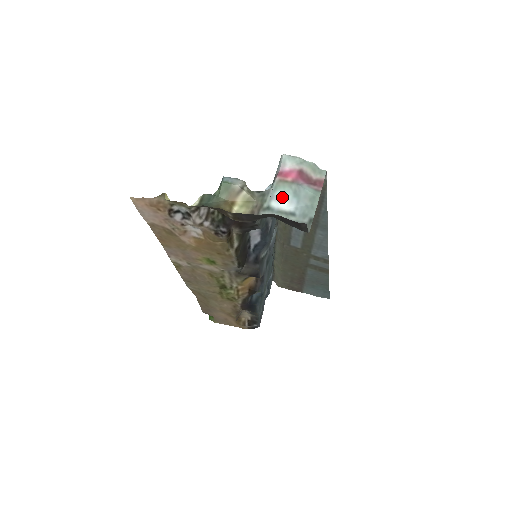
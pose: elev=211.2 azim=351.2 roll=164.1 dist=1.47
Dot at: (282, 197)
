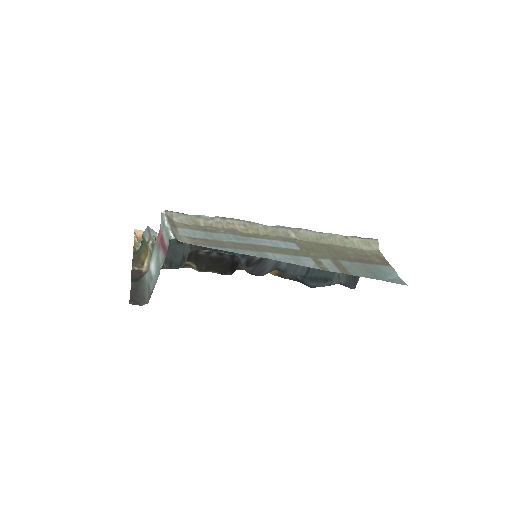
Dot at: (153, 260)
